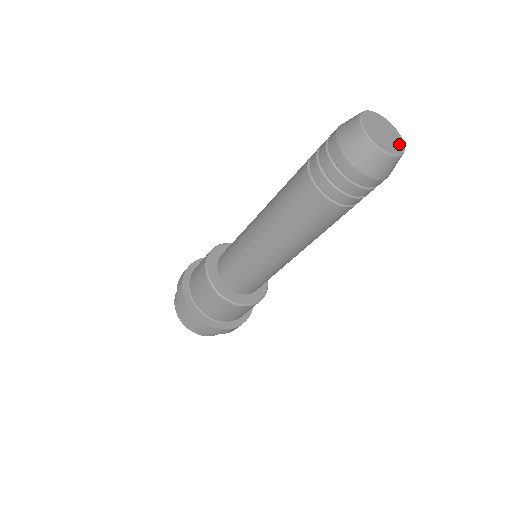
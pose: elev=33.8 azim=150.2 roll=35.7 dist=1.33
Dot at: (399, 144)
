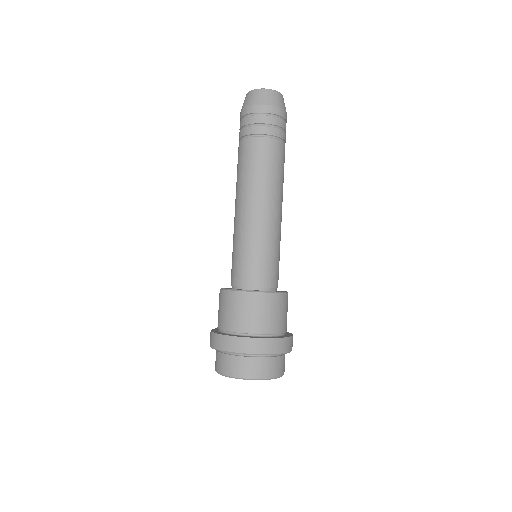
Dot at: occluded
